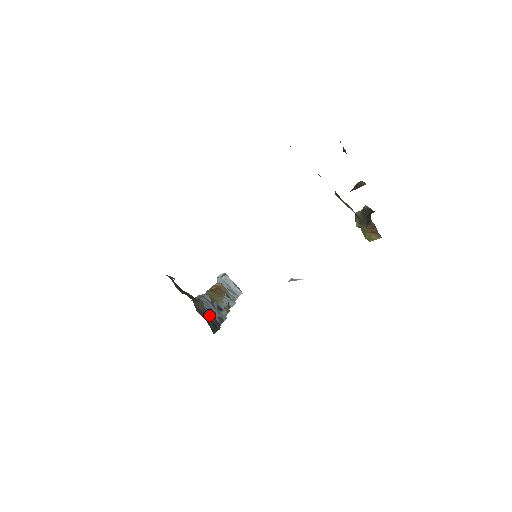
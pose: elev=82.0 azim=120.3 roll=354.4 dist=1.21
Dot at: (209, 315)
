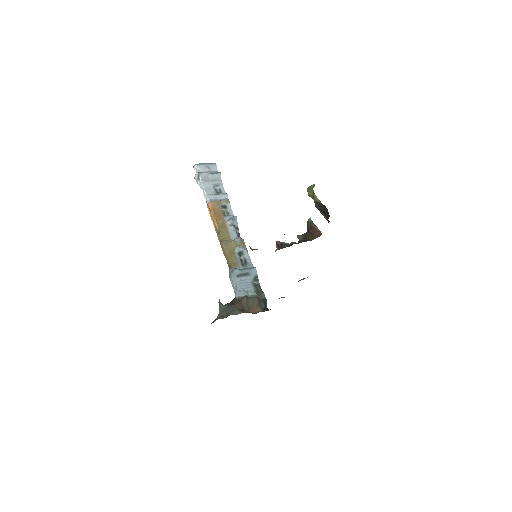
Dot at: (255, 300)
